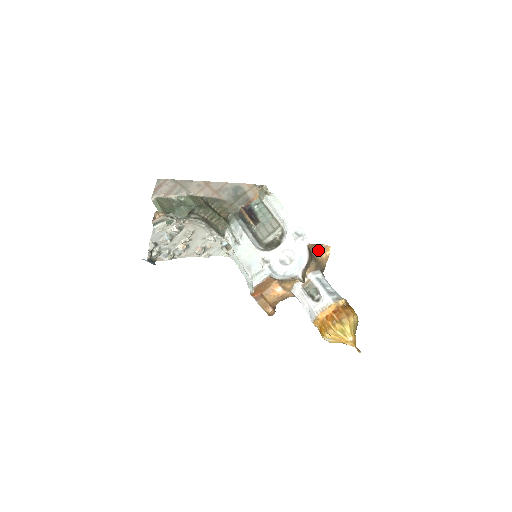
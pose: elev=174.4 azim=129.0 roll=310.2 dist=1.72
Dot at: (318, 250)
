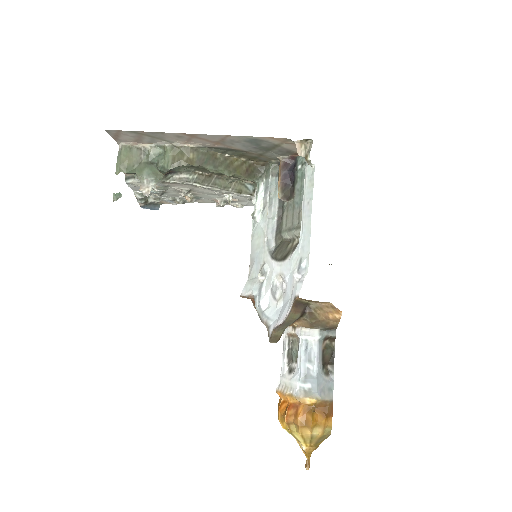
Dot at: (321, 305)
